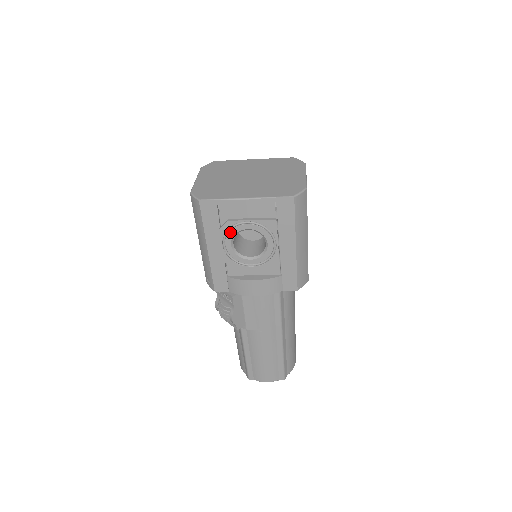
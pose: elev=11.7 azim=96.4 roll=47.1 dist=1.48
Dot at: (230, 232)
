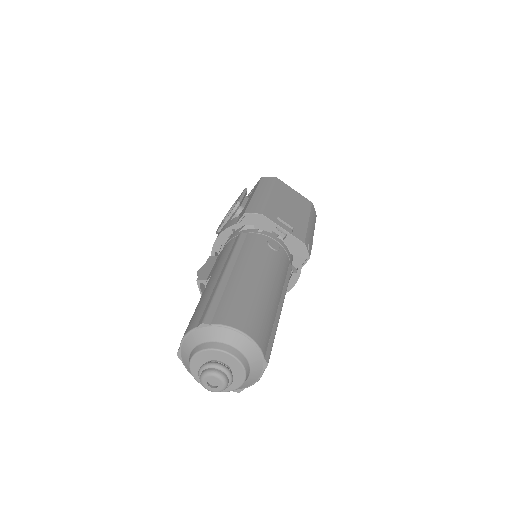
Dot at: (226, 216)
